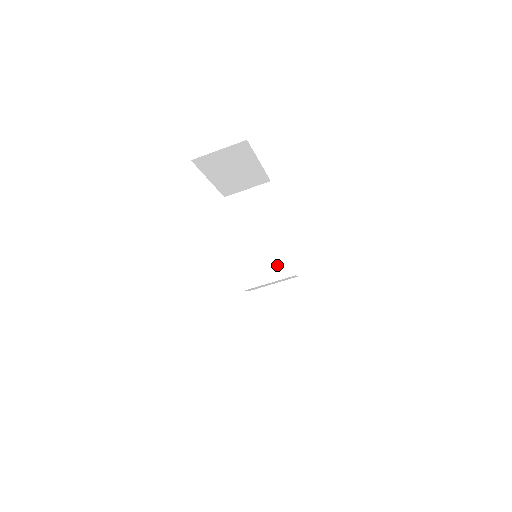
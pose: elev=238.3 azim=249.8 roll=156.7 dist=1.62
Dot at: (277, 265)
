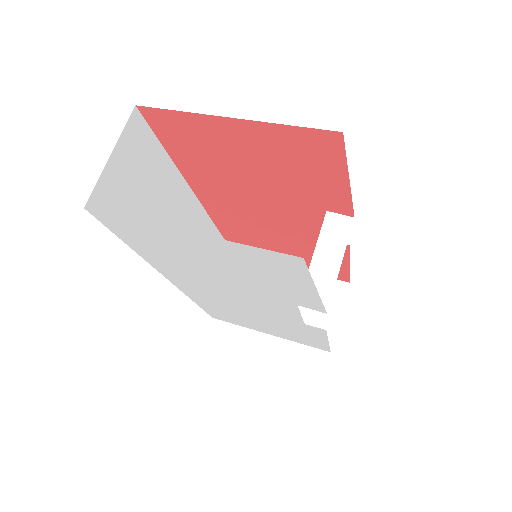
Dot at: occluded
